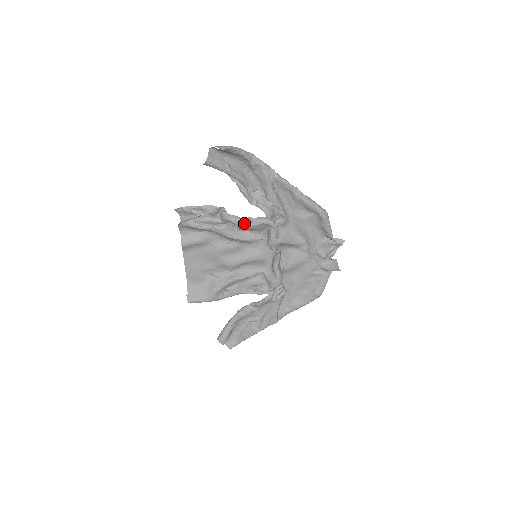
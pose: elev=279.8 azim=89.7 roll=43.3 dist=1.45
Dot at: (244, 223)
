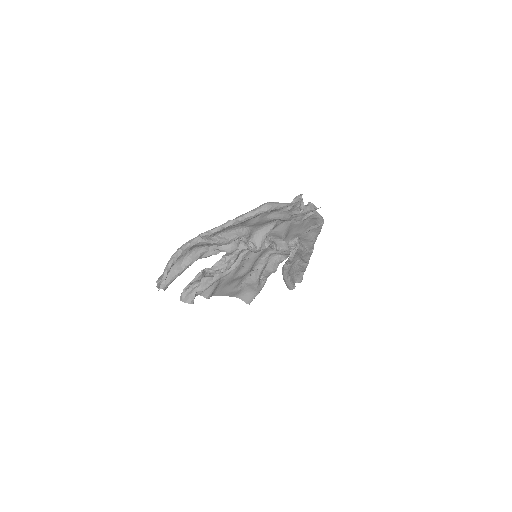
Dot at: (227, 268)
